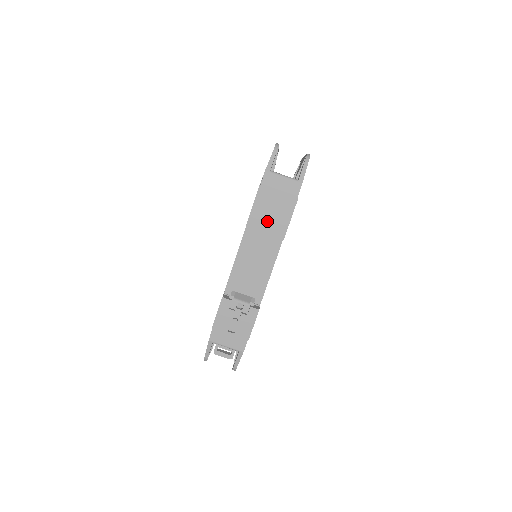
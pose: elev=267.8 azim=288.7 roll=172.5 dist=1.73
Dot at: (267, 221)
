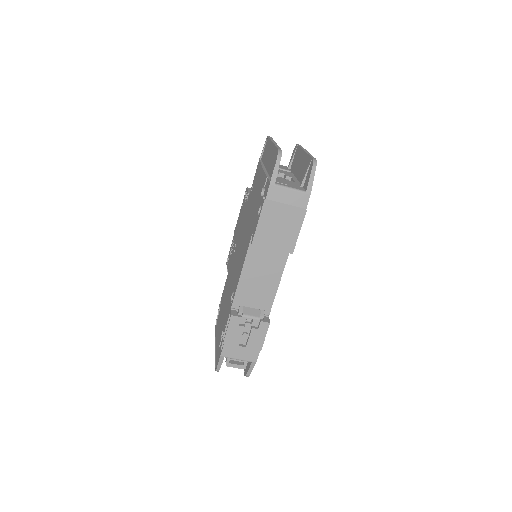
Dot at: (274, 237)
